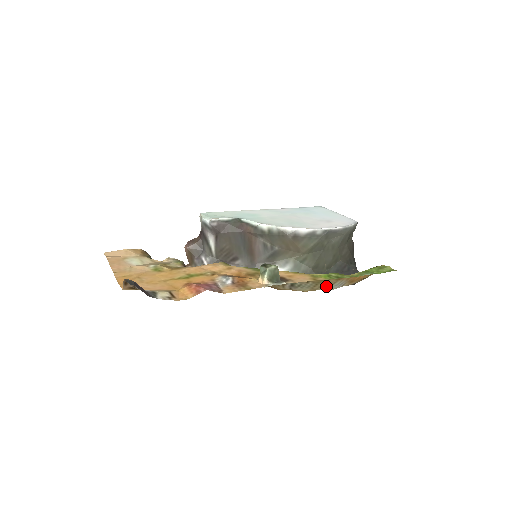
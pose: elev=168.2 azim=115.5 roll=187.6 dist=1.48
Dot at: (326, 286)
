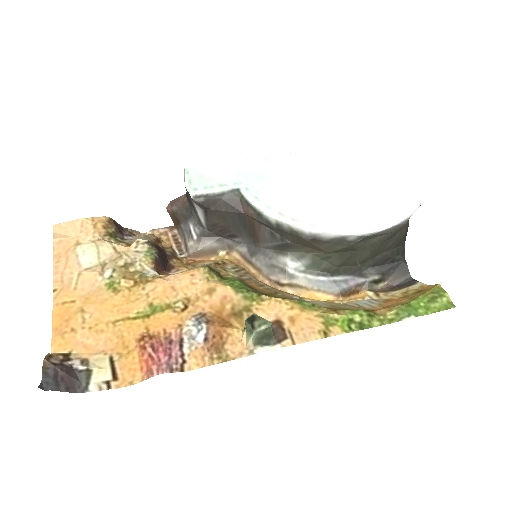
Dot at: (349, 305)
